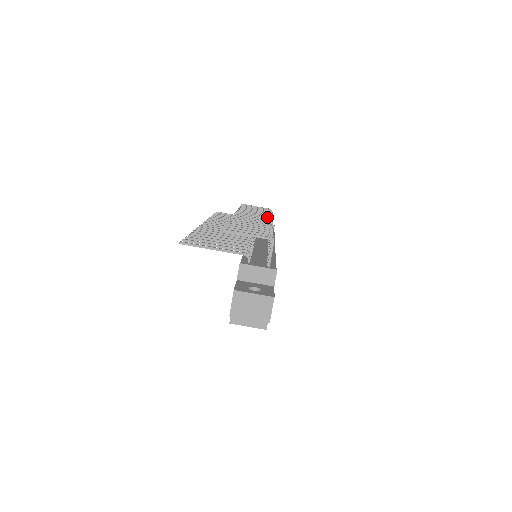
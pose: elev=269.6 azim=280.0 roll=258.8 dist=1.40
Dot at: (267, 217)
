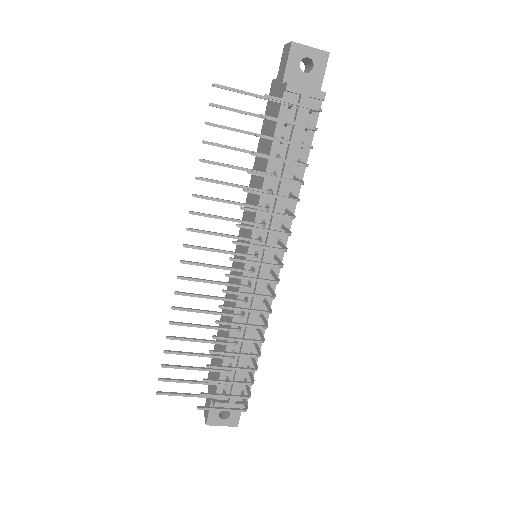
Dot at: occluded
